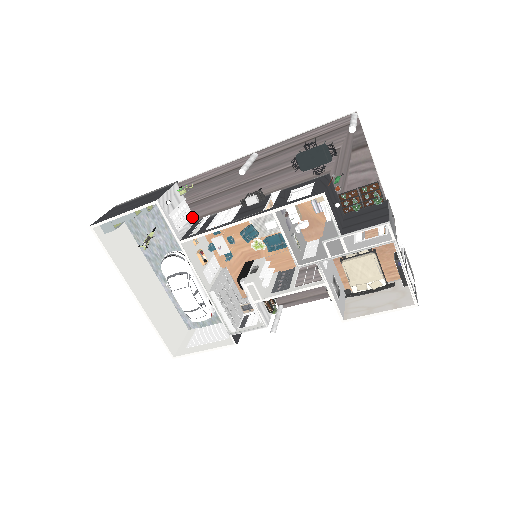
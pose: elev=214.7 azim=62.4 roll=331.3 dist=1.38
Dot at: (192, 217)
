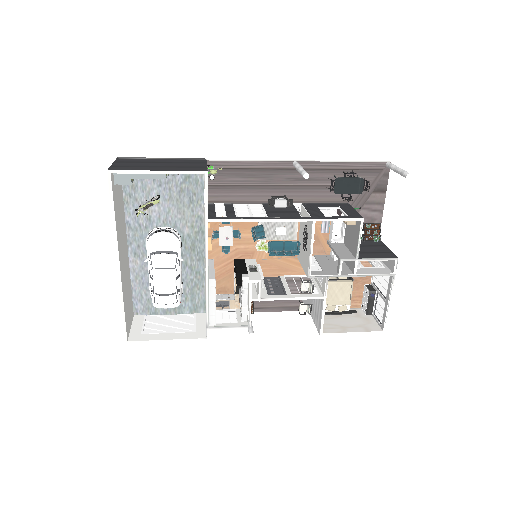
Dot at: occluded
